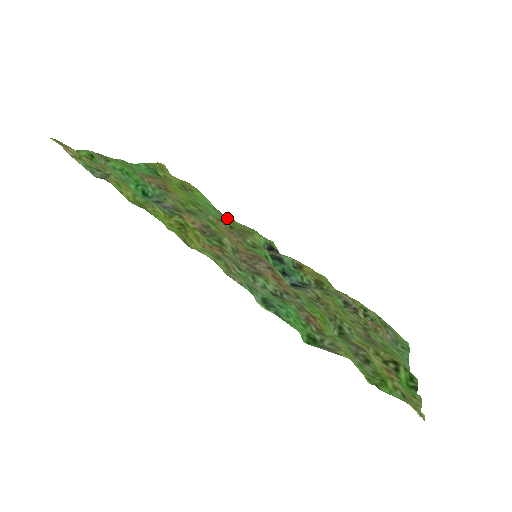
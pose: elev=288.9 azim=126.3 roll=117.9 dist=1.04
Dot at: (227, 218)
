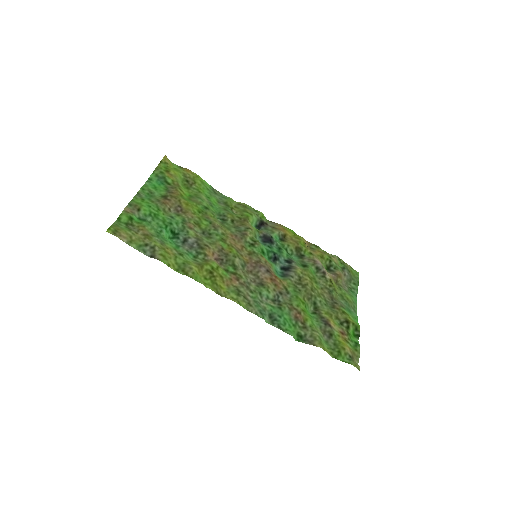
Dot at: (226, 203)
